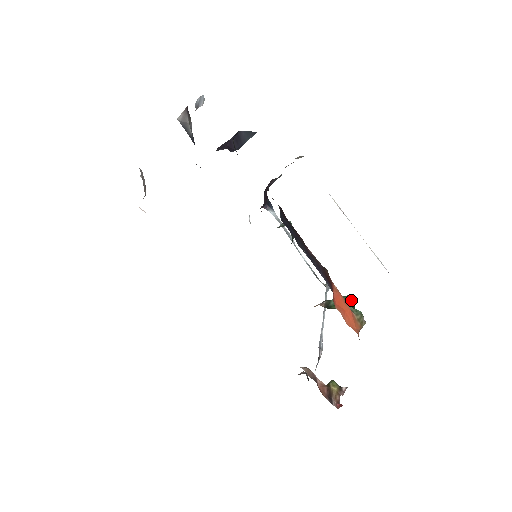
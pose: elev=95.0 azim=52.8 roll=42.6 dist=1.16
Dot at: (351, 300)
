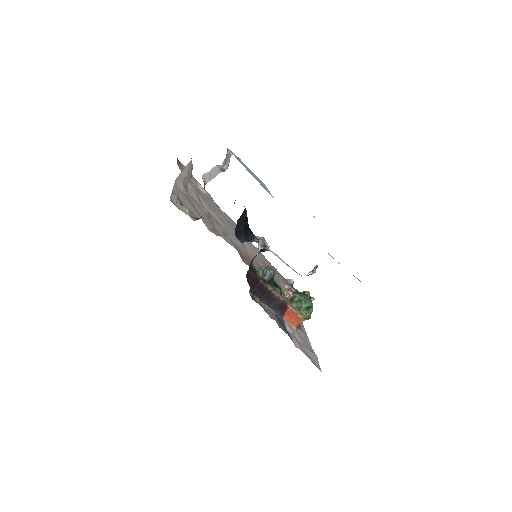
Dot at: (307, 306)
